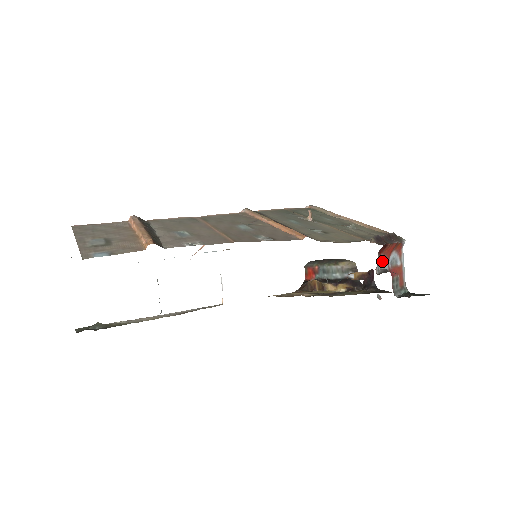
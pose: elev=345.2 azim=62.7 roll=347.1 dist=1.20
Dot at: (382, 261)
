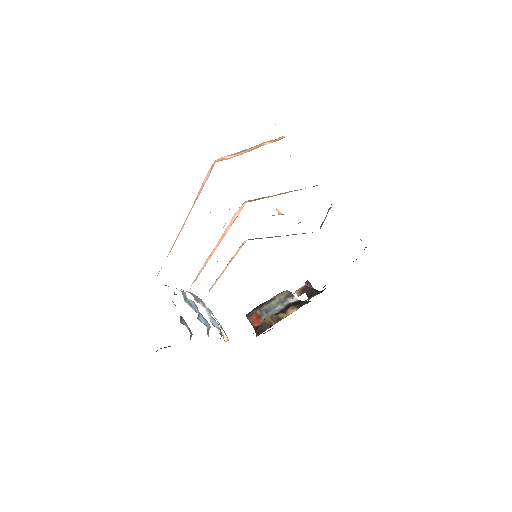
Dot at: occluded
